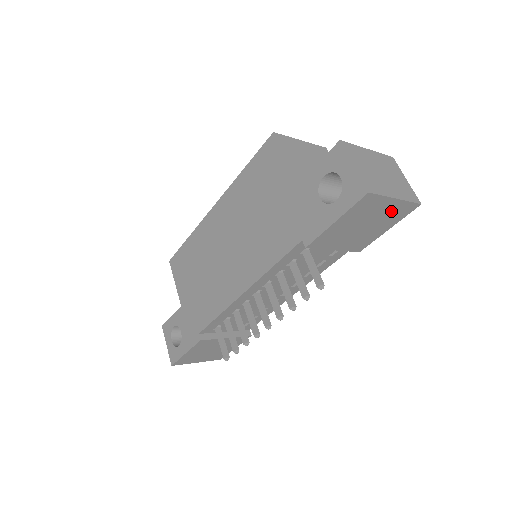
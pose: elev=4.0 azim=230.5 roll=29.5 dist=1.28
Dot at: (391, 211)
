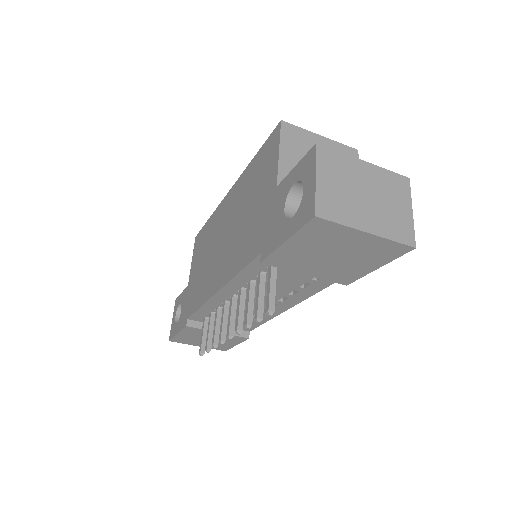
Dot at: (368, 246)
